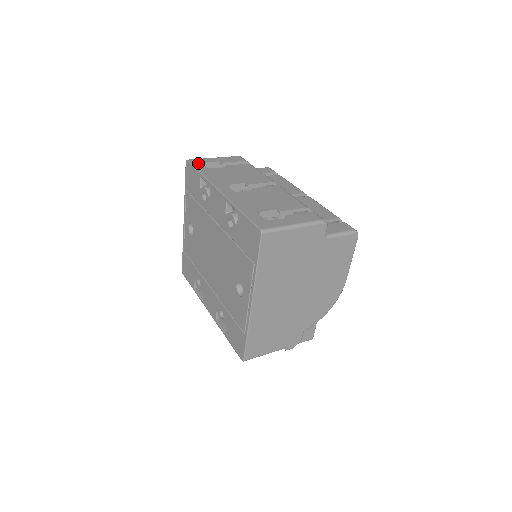
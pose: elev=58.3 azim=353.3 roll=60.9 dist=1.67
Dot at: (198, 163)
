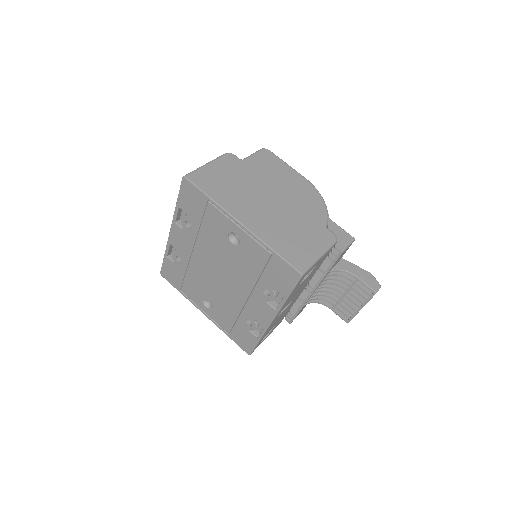
Dot at: occluded
